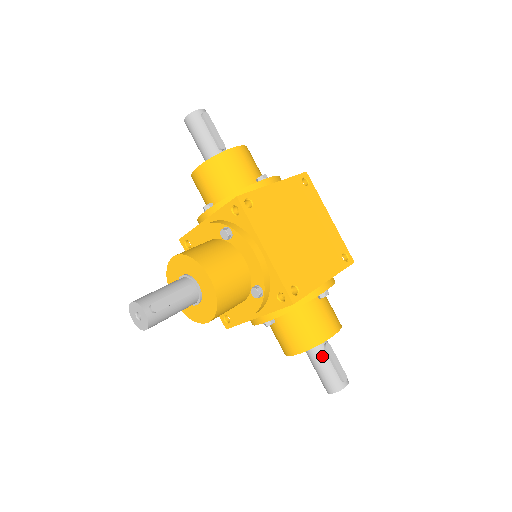
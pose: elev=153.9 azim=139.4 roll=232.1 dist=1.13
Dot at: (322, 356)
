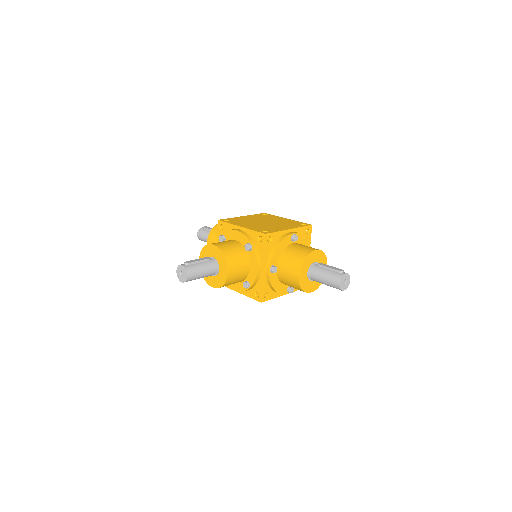
Dot at: (319, 269)
